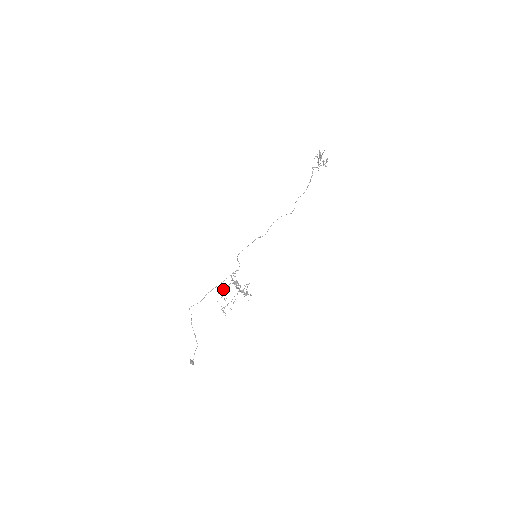
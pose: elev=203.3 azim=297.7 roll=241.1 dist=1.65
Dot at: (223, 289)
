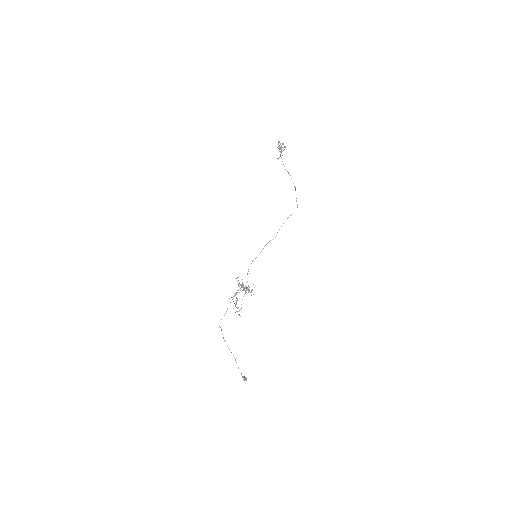
Dot at: occluded
